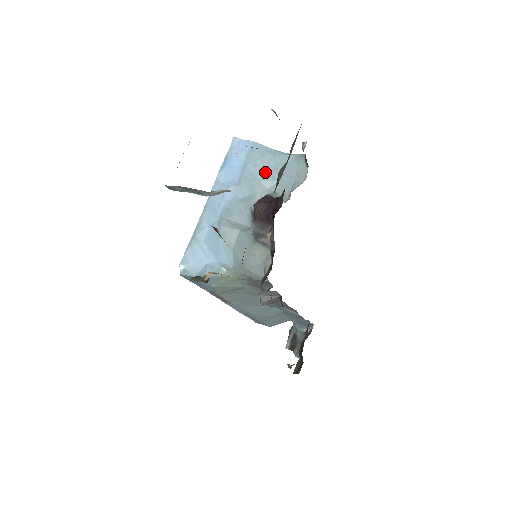
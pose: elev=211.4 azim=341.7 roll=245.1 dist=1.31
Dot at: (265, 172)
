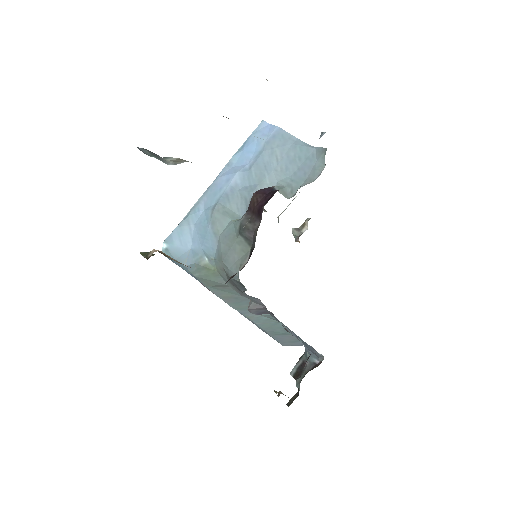
Dot at: (280, 162)
